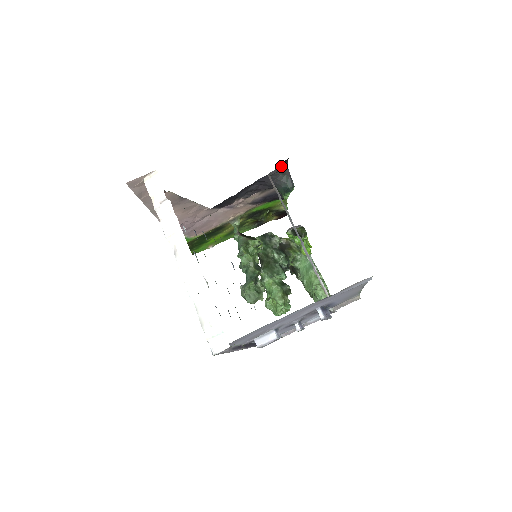
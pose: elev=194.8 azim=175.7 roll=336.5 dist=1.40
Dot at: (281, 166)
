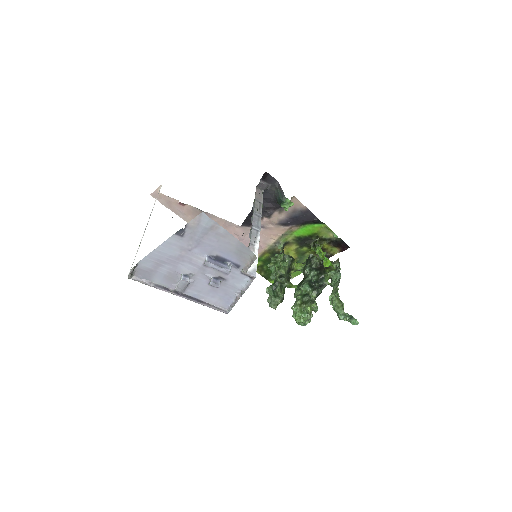
Dot at: (268, 181)
